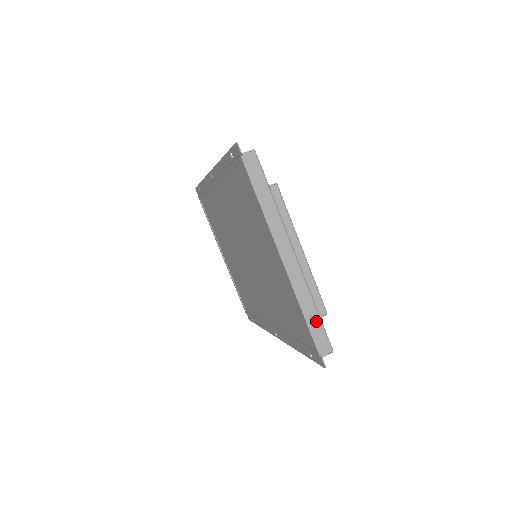
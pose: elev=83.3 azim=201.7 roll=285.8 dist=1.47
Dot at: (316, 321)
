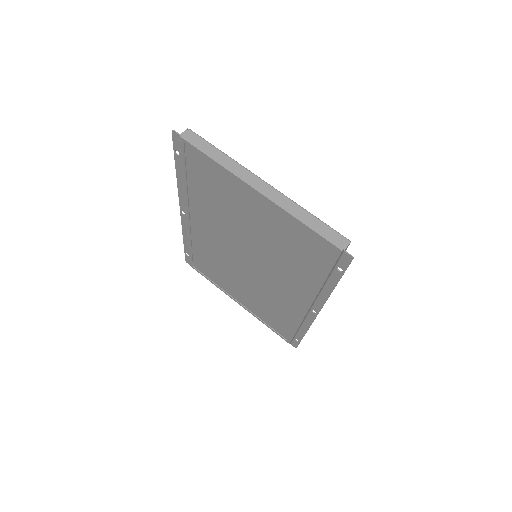
Dot at: (318, 224)
